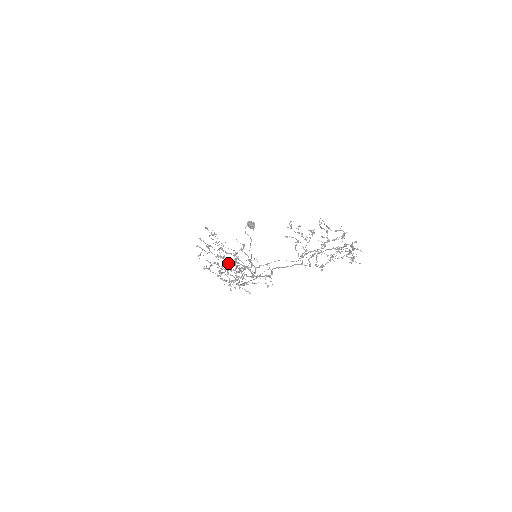
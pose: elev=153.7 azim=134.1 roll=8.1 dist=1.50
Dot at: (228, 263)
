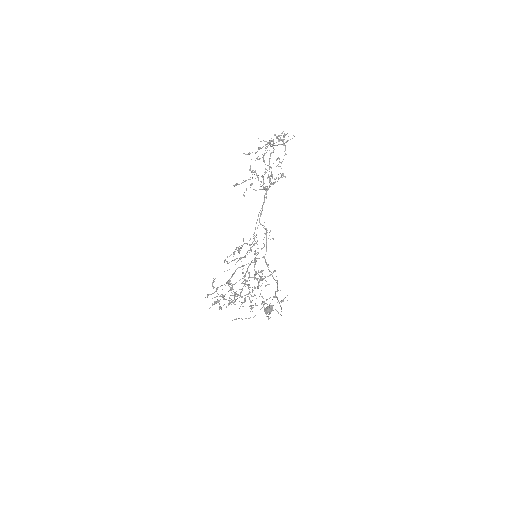
Dot at: (242, 282)
